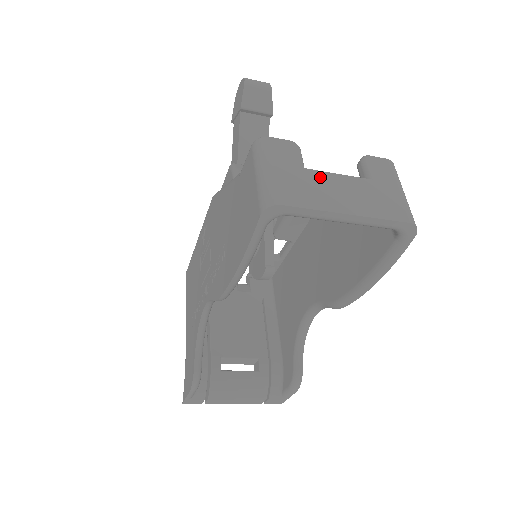
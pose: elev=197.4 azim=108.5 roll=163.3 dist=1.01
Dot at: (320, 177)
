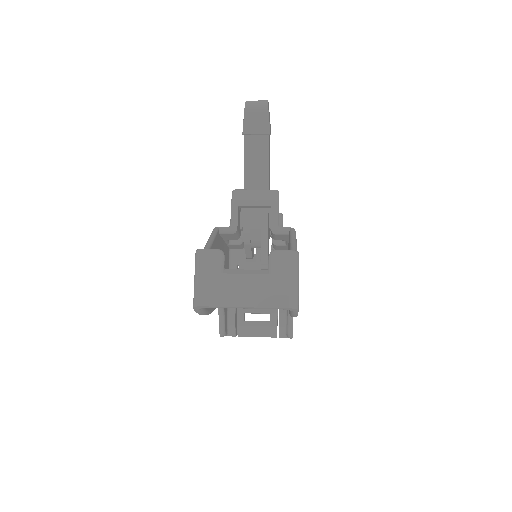
Dot at: (232, 279)
